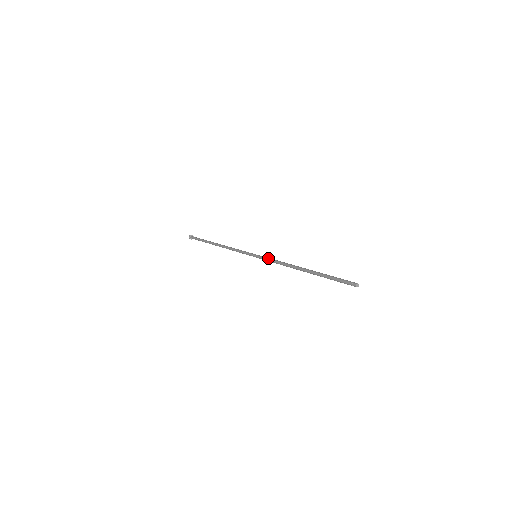
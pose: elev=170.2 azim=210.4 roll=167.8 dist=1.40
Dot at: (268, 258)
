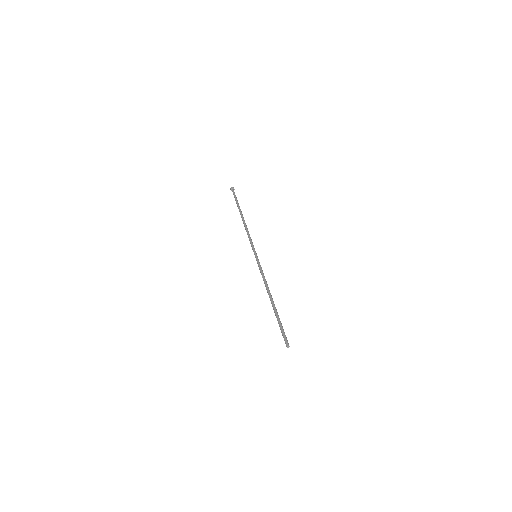
Dot at: (259, 267)
